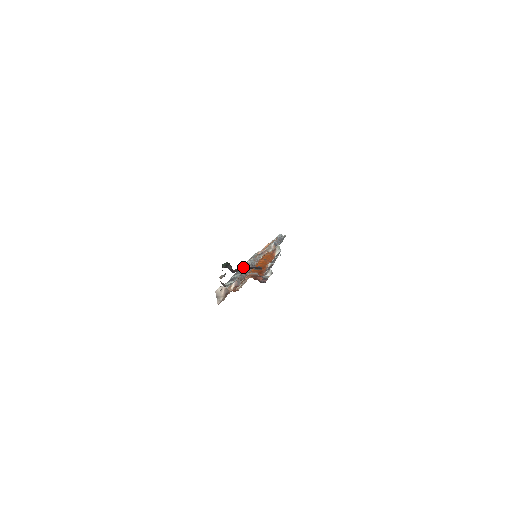
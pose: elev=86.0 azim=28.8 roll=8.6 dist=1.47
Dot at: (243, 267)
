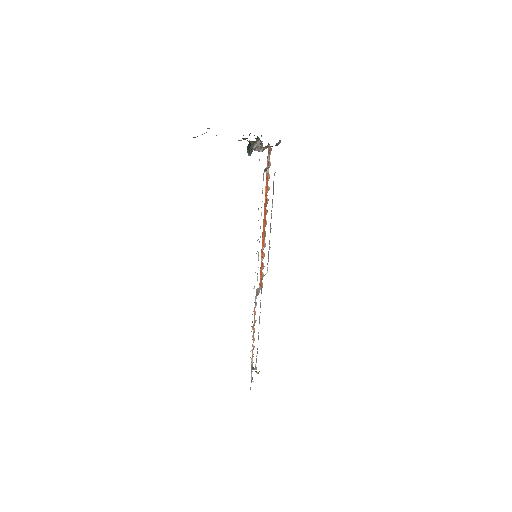
Dot at: occluded
